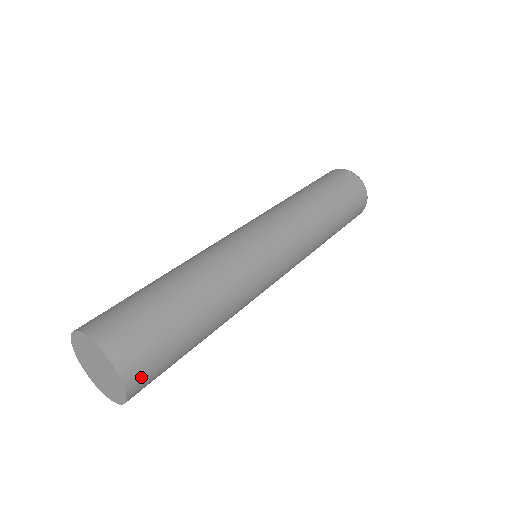
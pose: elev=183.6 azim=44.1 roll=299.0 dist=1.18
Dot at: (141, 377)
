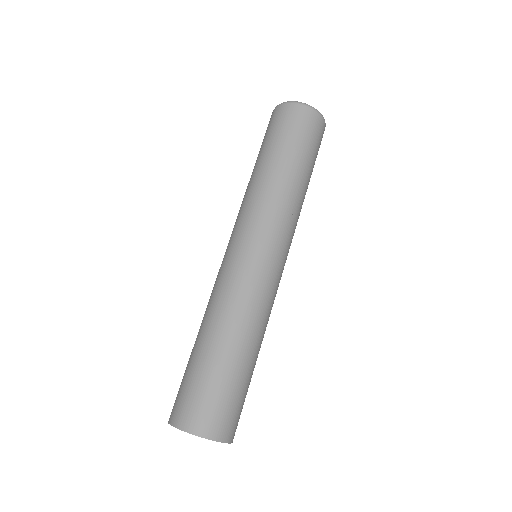
Dot at: (217, 424)
